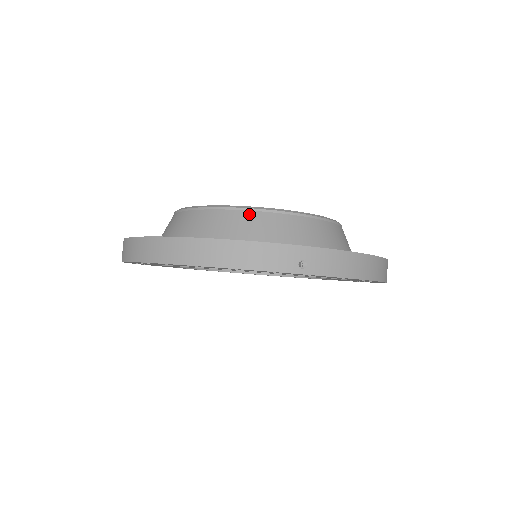
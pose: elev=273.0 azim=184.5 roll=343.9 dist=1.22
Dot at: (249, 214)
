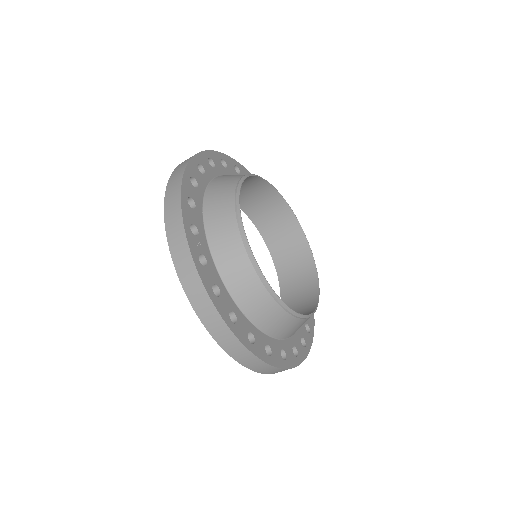
Dot at: (289, 317)
